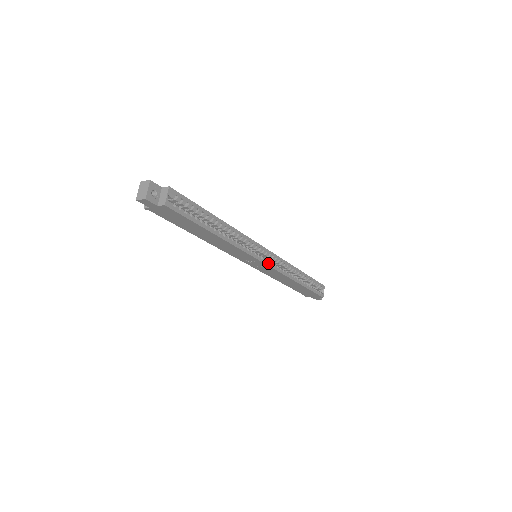
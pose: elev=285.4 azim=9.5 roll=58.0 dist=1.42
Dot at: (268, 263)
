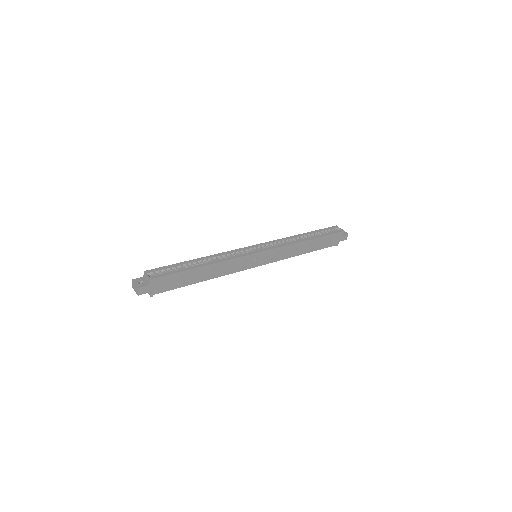
Dot at: (264, 250)
